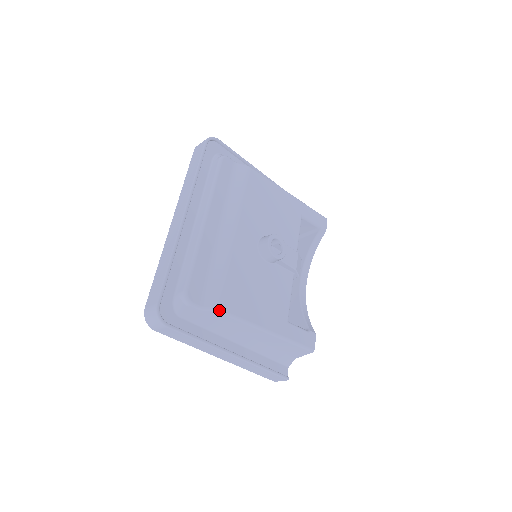
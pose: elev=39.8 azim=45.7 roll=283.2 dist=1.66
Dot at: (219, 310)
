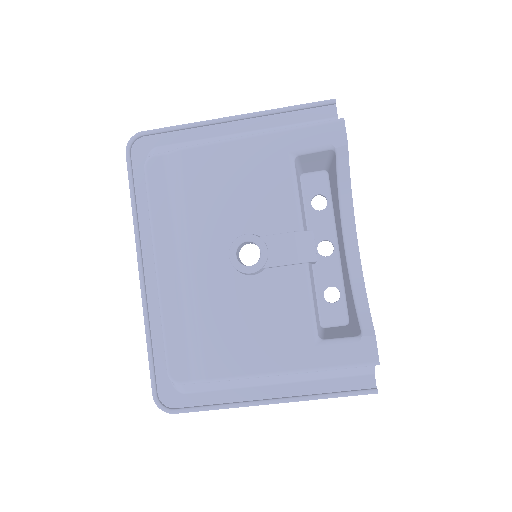
Dot at: (209, 381)
